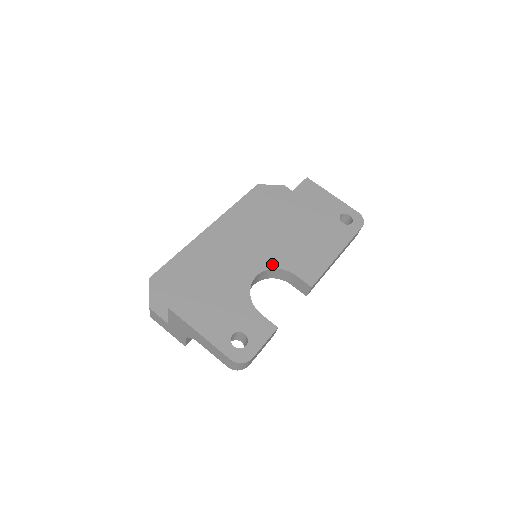
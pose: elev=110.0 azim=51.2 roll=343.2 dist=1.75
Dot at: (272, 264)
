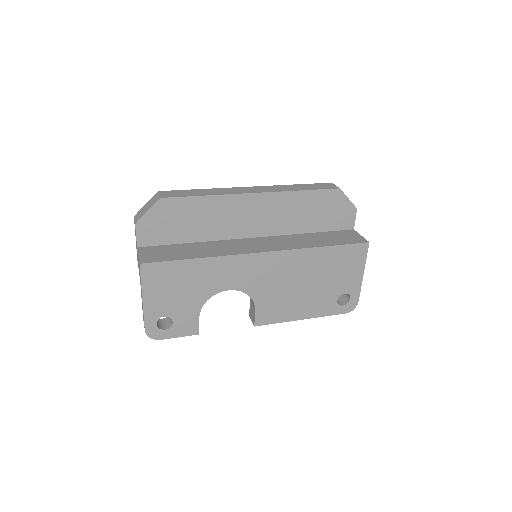
Dot at: (250, 290)
